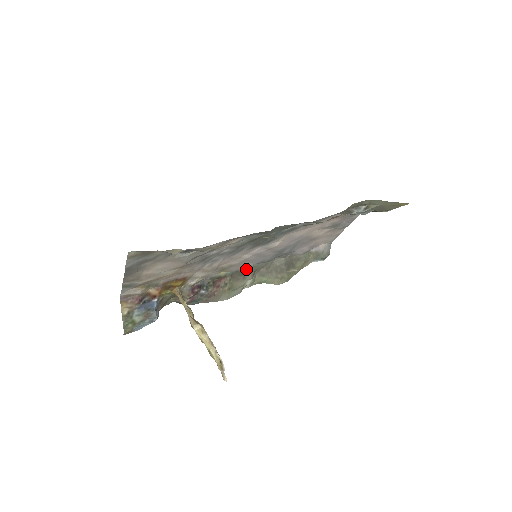
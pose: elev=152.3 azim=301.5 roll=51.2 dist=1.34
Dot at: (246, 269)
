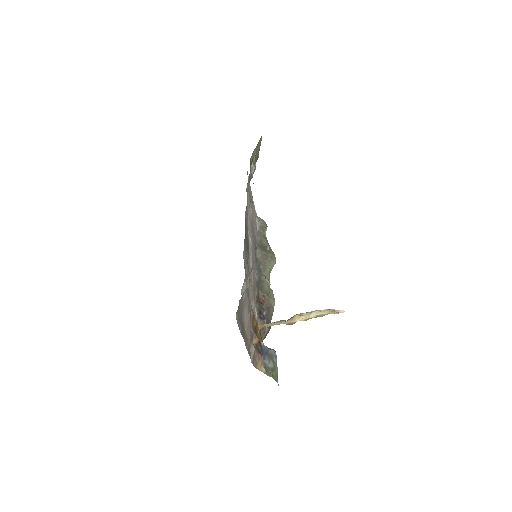
Dot at: (257, 276)
